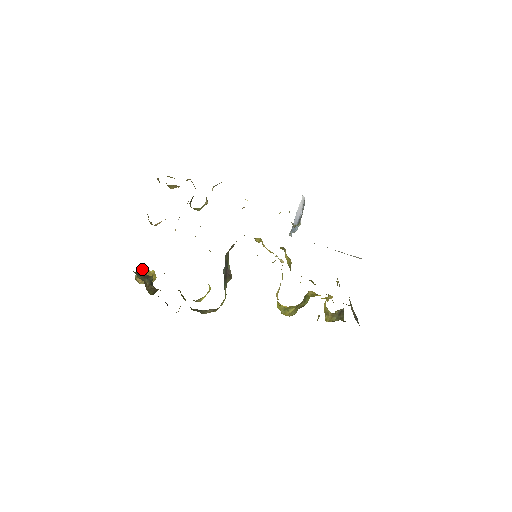
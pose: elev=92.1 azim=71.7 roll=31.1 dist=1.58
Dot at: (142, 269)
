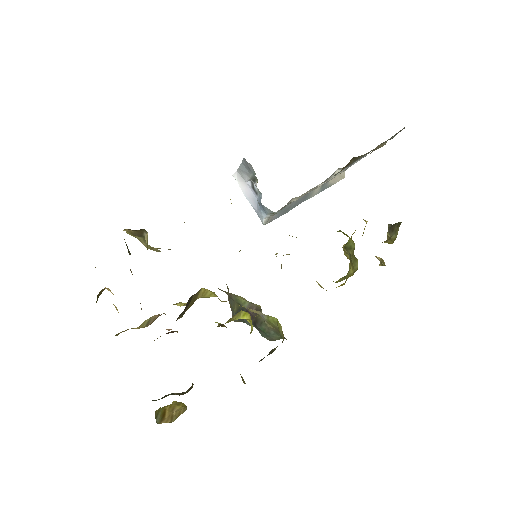
Dot at: (158, 410)
